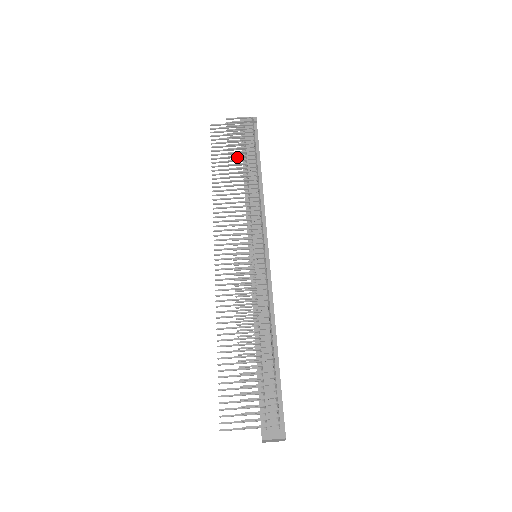
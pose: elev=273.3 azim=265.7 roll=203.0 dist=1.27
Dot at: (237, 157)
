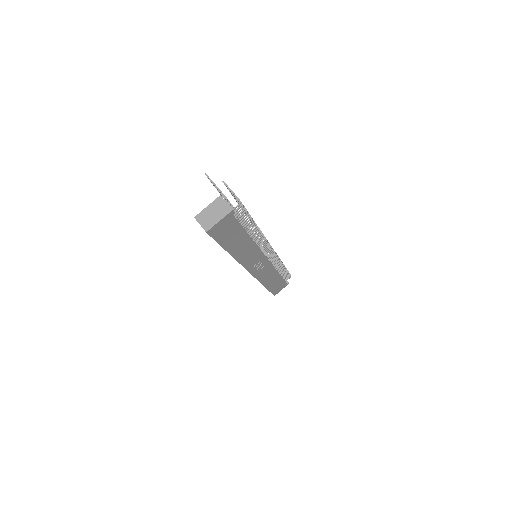
Dot at: occluded
